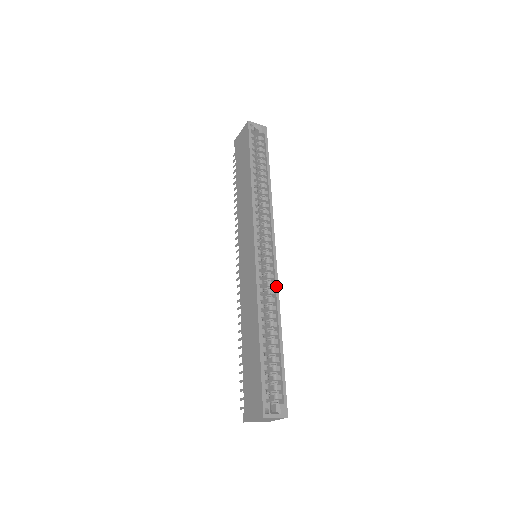
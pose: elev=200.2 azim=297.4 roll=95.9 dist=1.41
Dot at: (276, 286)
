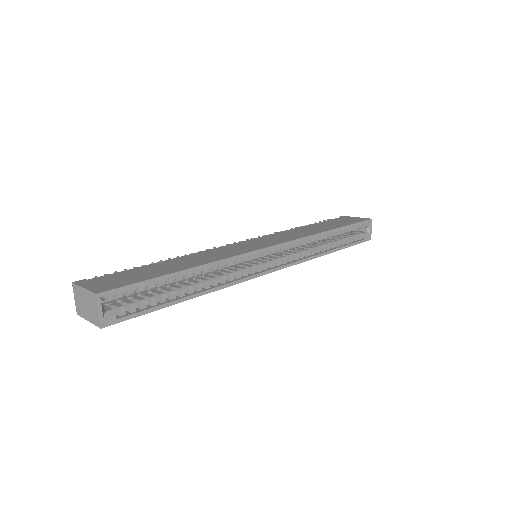
Dot at: (239, 280)
